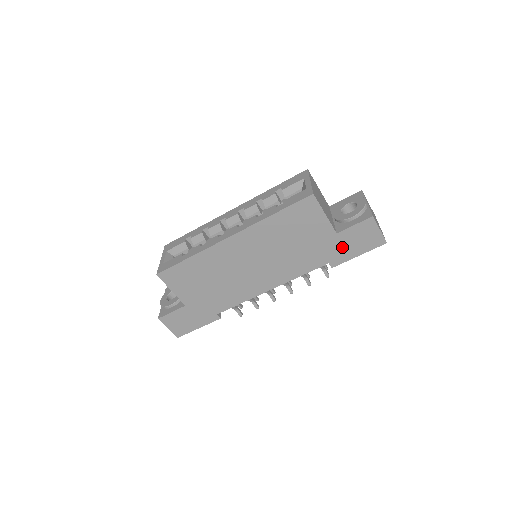
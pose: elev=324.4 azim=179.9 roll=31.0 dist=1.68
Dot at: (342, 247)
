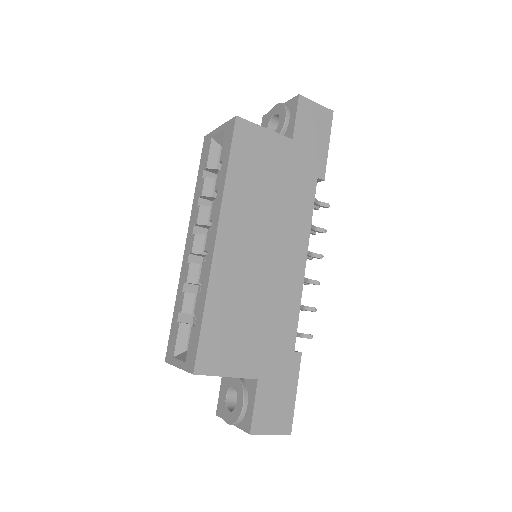
Dot at: (310, 150)
